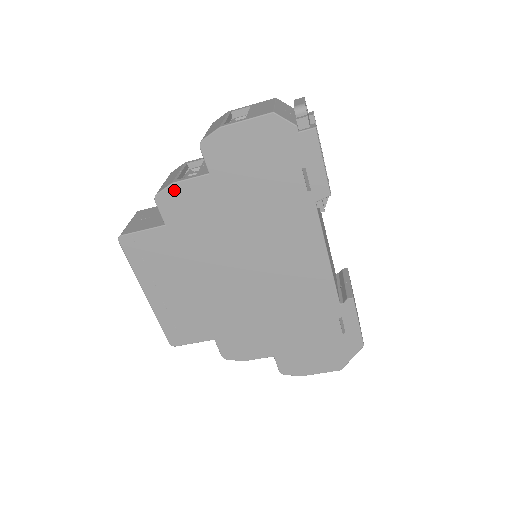
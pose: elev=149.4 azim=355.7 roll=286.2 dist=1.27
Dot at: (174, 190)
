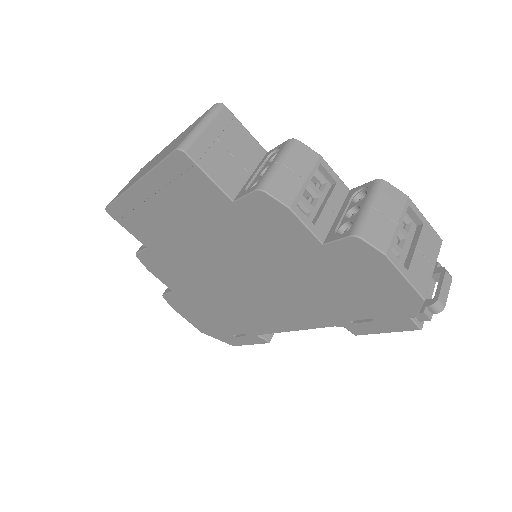
Dot at: (282, 210)
